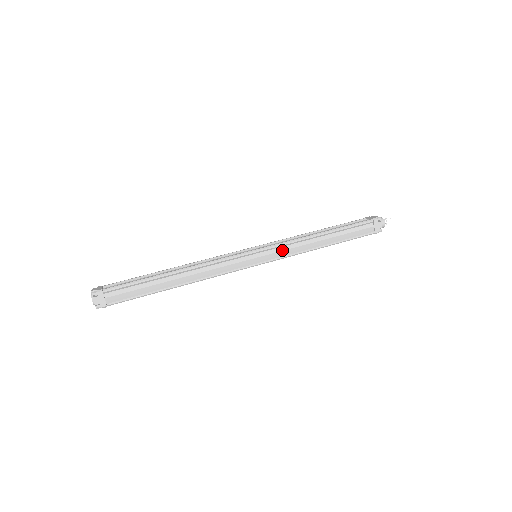
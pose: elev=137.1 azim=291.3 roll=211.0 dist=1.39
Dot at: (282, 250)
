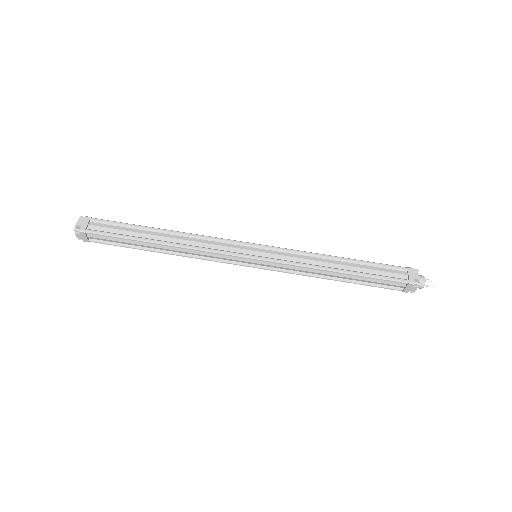
Dot at: (284, 267)
